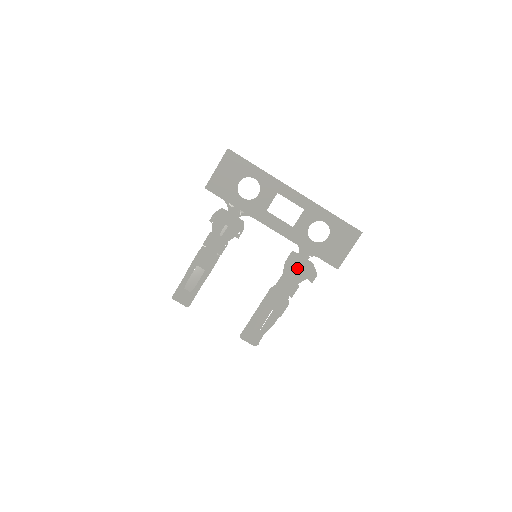
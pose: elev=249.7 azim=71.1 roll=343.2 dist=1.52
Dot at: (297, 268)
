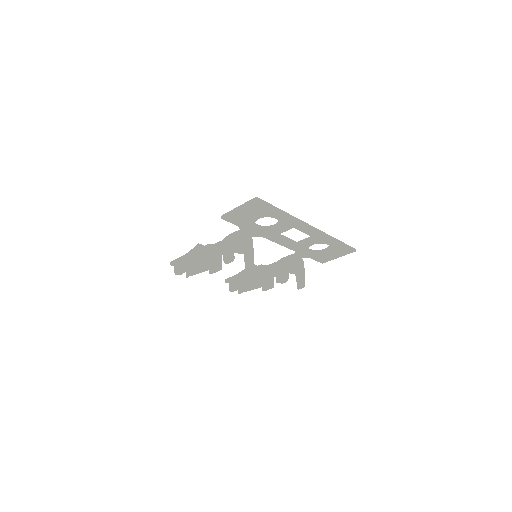
Dot at: occluded
